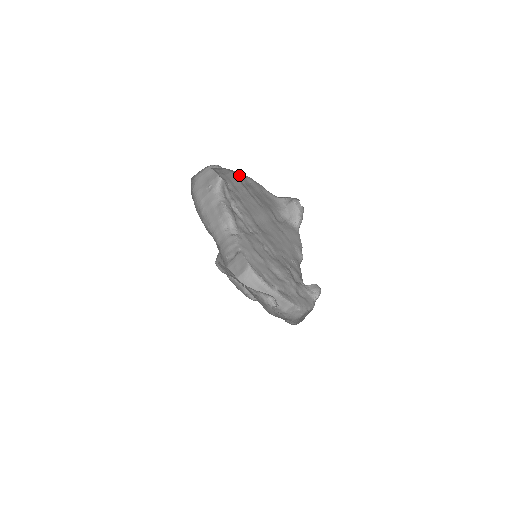
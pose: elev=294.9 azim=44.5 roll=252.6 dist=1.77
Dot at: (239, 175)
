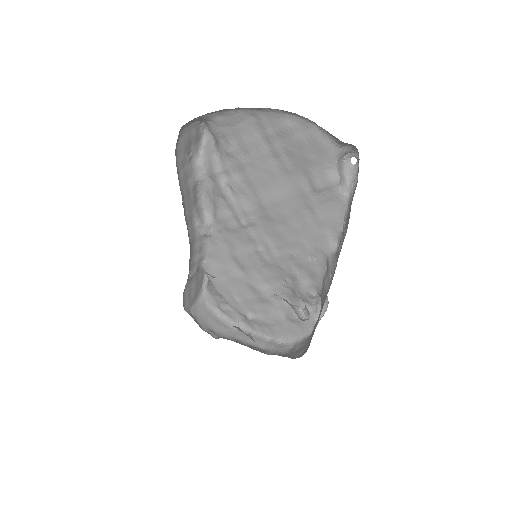
Dot at: (267, 118)
